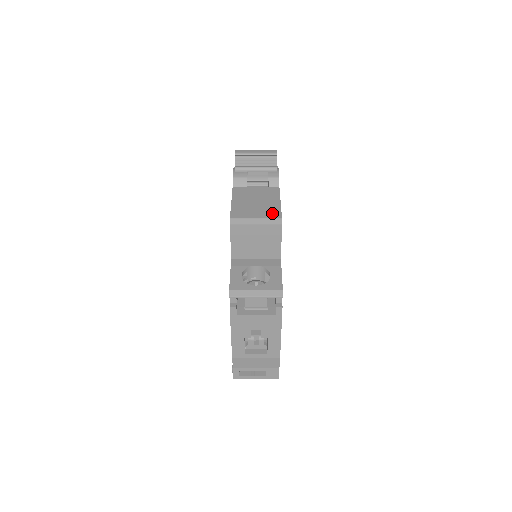
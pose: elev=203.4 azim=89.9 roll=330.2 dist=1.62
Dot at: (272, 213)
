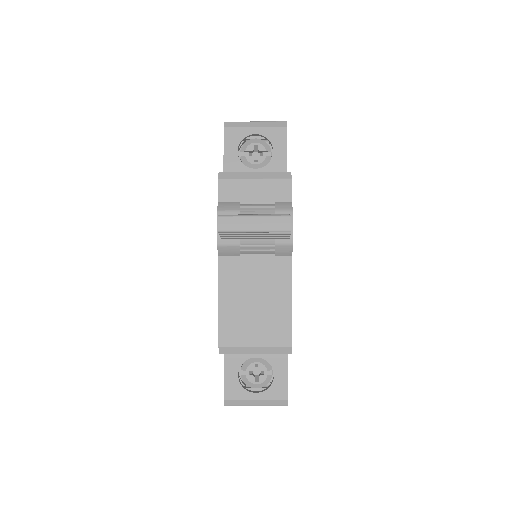
Dot at: (279, 334)
